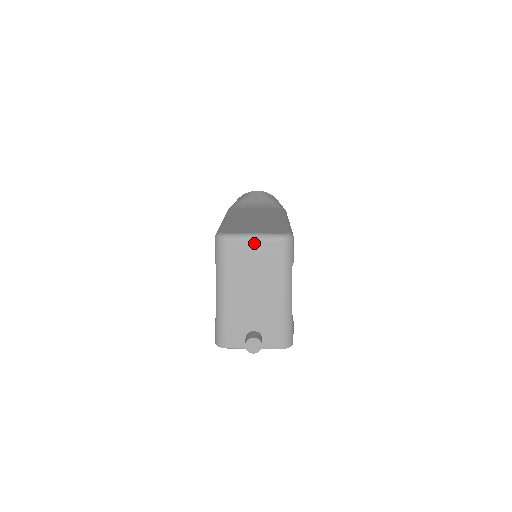
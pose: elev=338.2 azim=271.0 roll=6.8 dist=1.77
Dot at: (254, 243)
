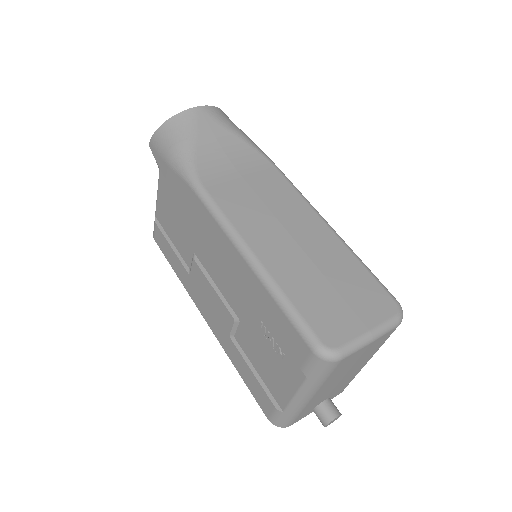
Dot at: (370, 344)
